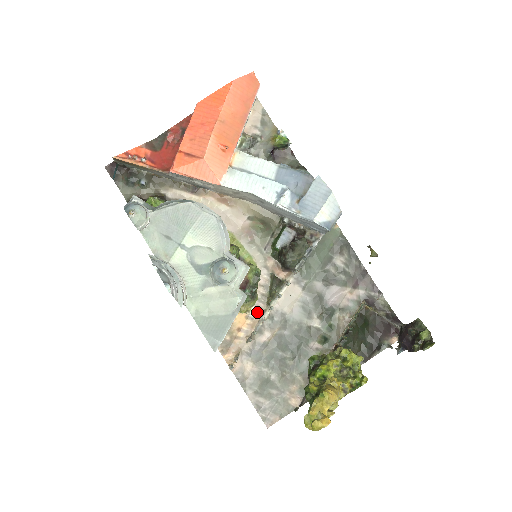
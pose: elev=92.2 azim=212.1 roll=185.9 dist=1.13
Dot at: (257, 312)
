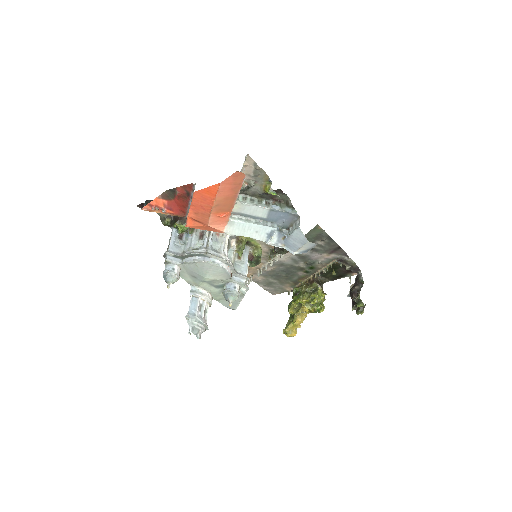
Dot at: (262, 261)
